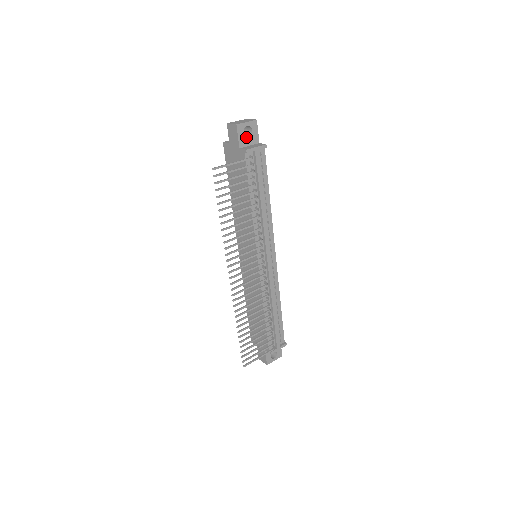
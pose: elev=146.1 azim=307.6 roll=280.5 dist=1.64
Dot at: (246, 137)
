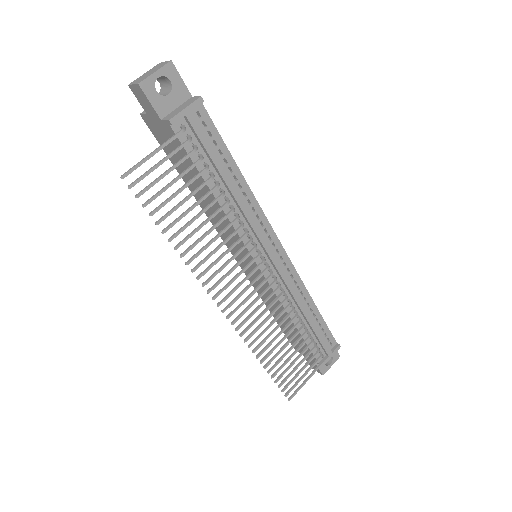
Dot at: (165, 97)
